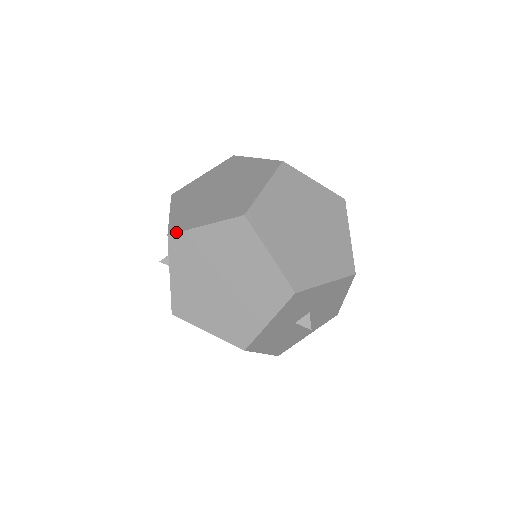
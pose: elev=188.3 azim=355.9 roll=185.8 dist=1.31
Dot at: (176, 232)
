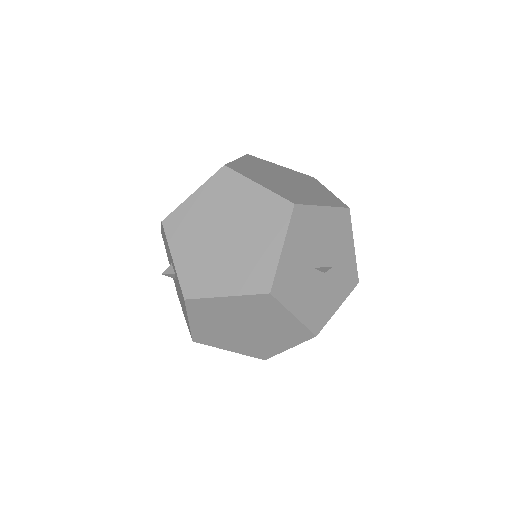
Dot at: (169, 214)
